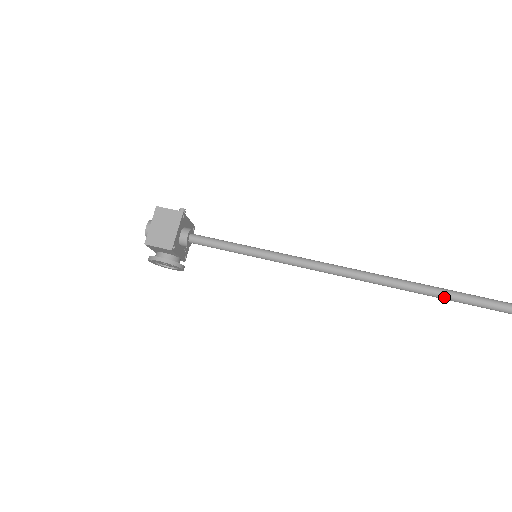
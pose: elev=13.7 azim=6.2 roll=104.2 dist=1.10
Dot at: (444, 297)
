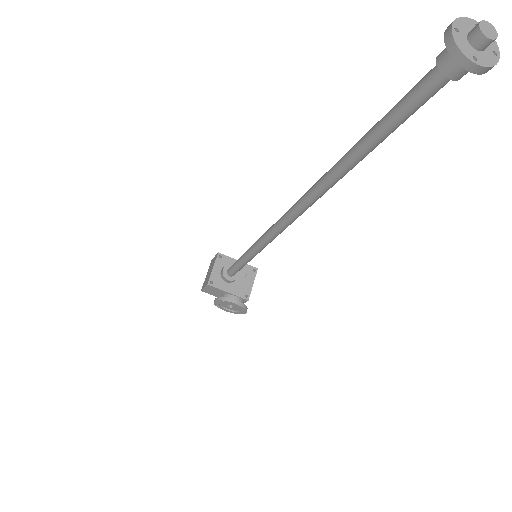
Dot at: (350, 158)
